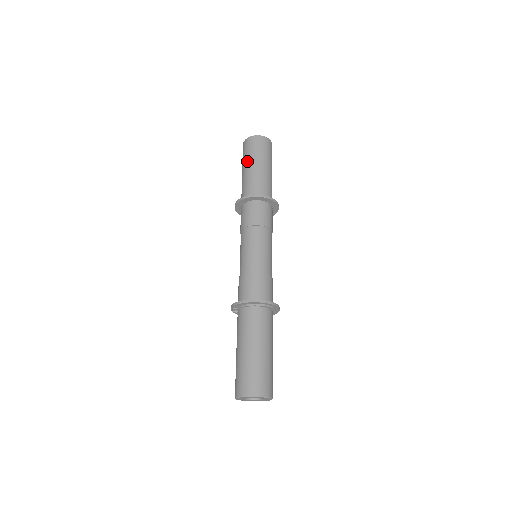
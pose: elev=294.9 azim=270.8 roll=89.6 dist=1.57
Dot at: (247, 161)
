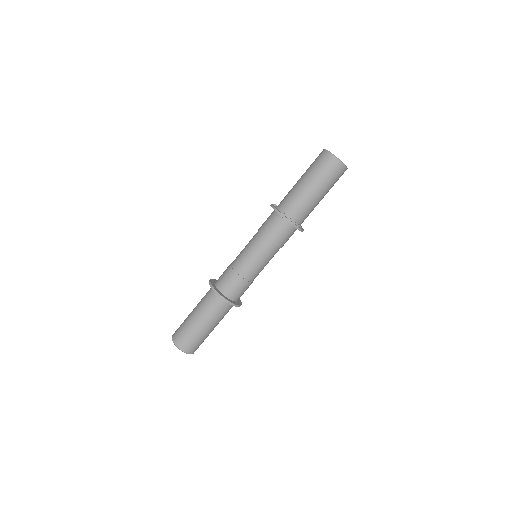
Dot at: (307, 174)
